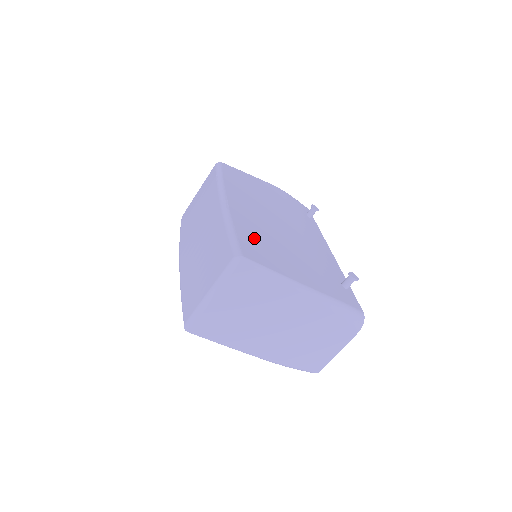
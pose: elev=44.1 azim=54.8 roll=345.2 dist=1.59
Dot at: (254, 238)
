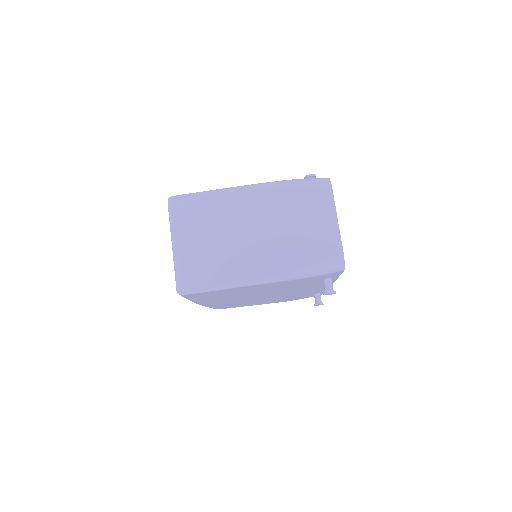
Dot at: occluded
